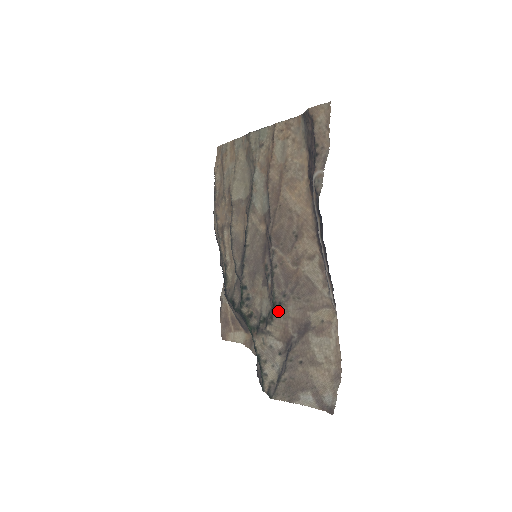
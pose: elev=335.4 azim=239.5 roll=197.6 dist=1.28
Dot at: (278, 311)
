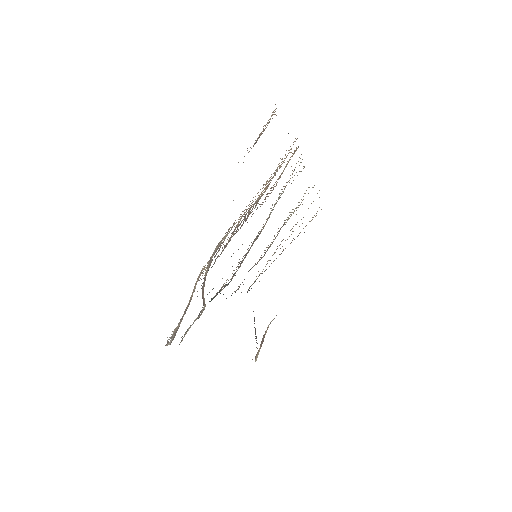
Dot at: occluded
